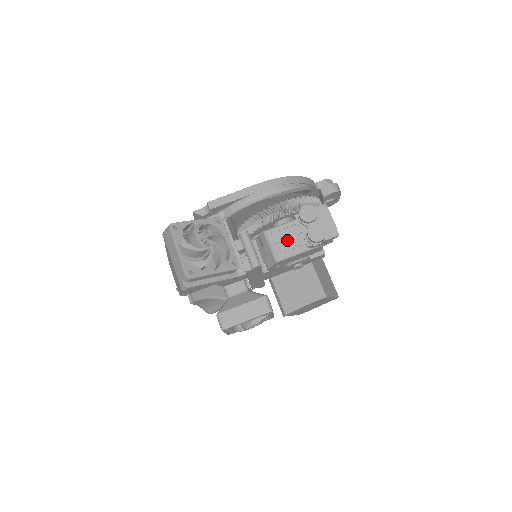
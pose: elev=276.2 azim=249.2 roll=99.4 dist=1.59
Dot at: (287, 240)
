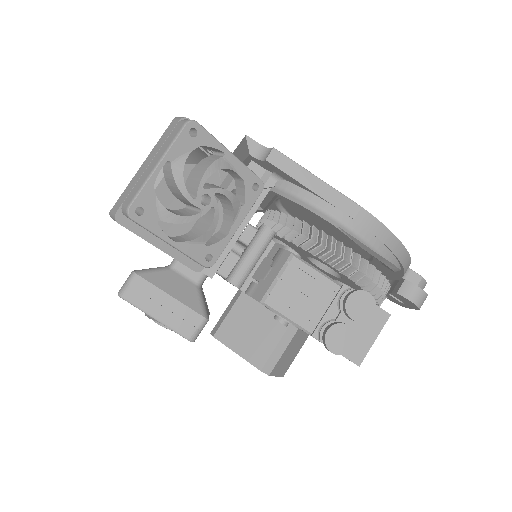
Dot at: (302, 295)
